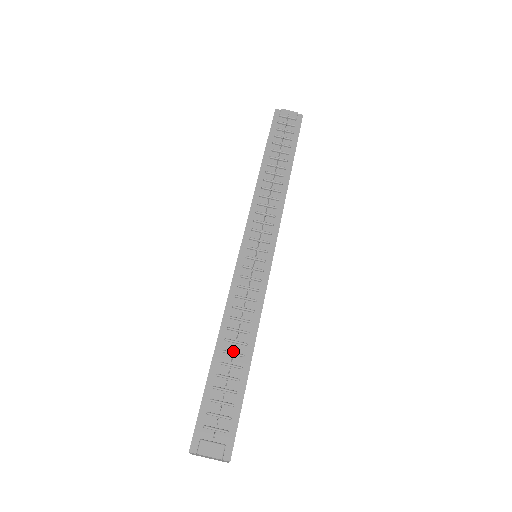
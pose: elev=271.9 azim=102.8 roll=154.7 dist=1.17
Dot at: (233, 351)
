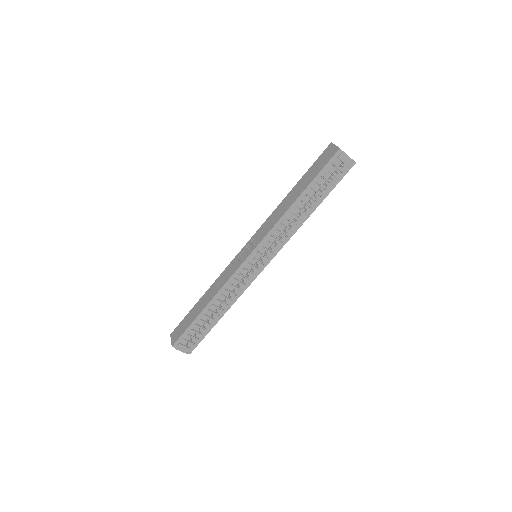
Dot at: (214, 311)
